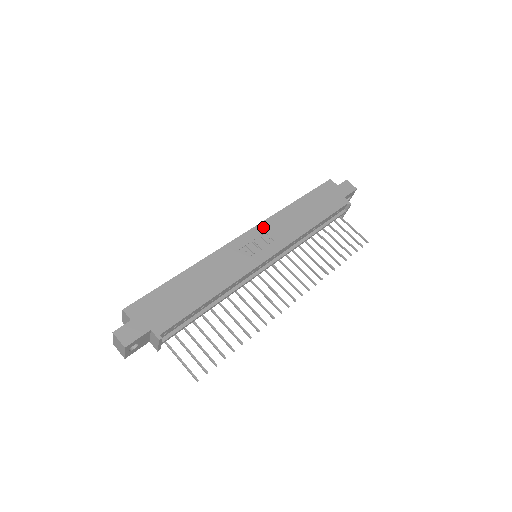
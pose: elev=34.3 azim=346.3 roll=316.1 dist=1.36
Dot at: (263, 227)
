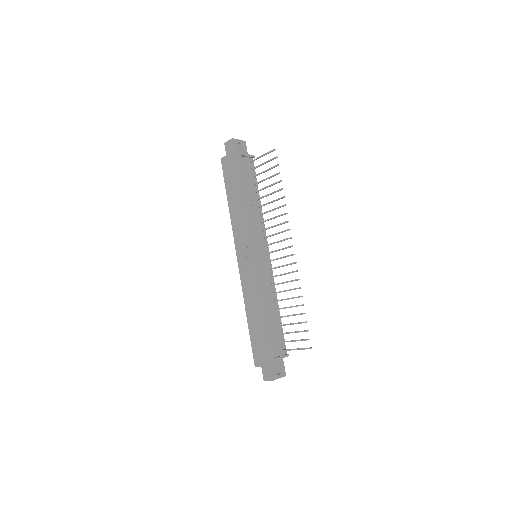
Dot at: (237, 243)
